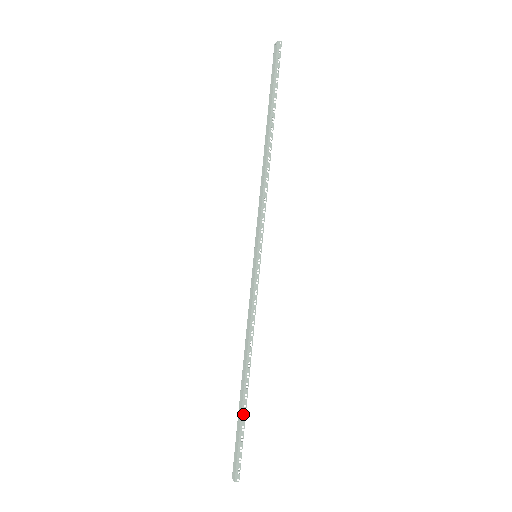
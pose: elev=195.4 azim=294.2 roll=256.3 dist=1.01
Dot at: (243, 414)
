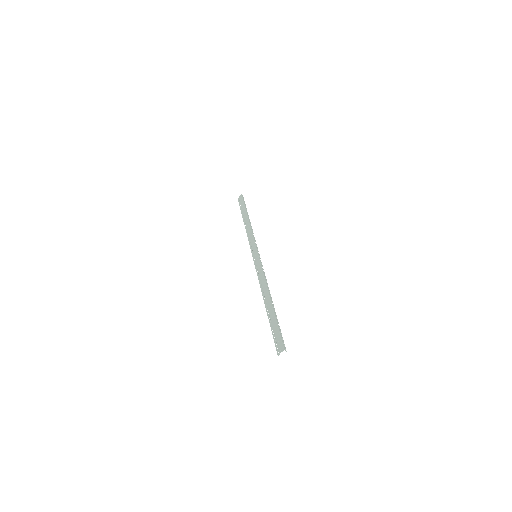
Dot at: (276, 316)
